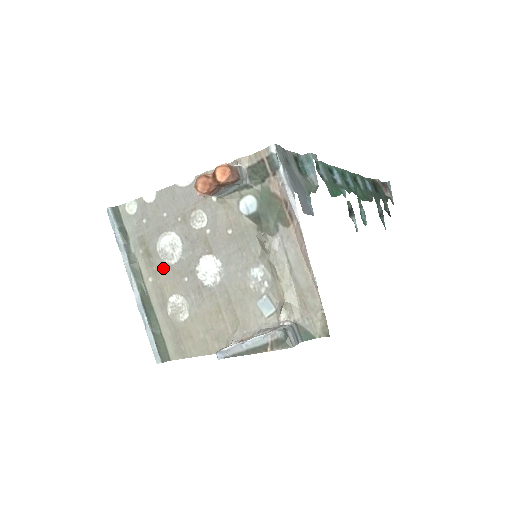
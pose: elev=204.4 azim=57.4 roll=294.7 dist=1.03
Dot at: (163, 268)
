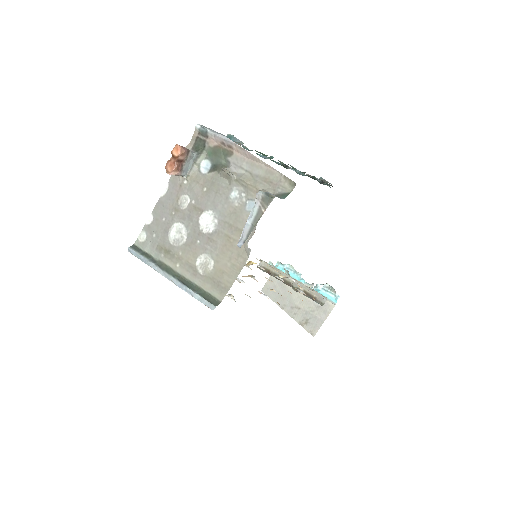
Dot at: (181, 250)
